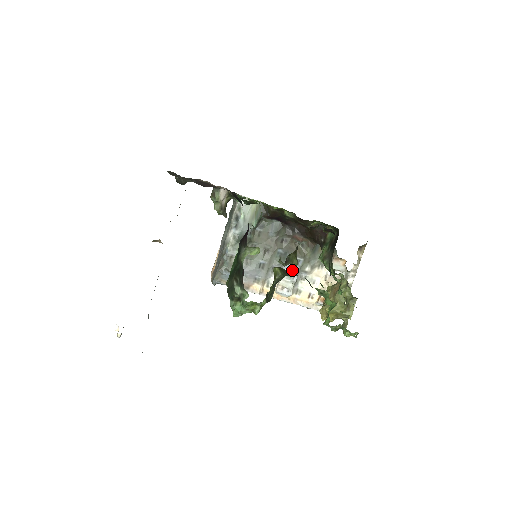
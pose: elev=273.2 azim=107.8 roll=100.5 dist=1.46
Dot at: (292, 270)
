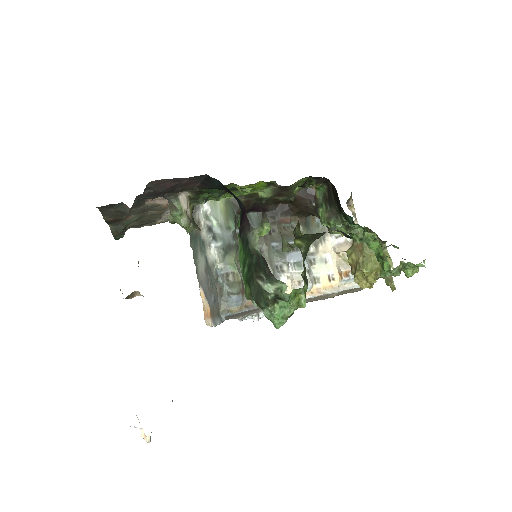
Dot at: (298, 258)
